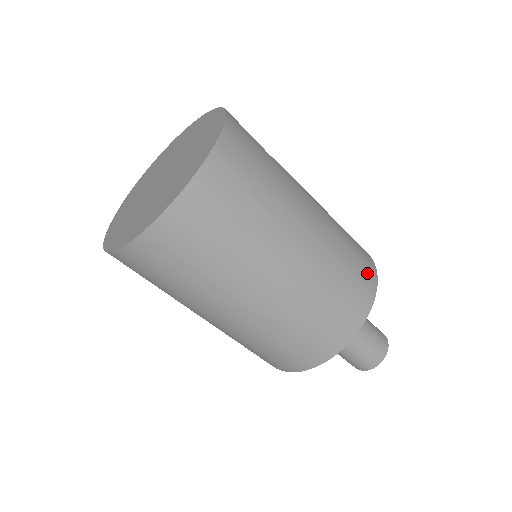
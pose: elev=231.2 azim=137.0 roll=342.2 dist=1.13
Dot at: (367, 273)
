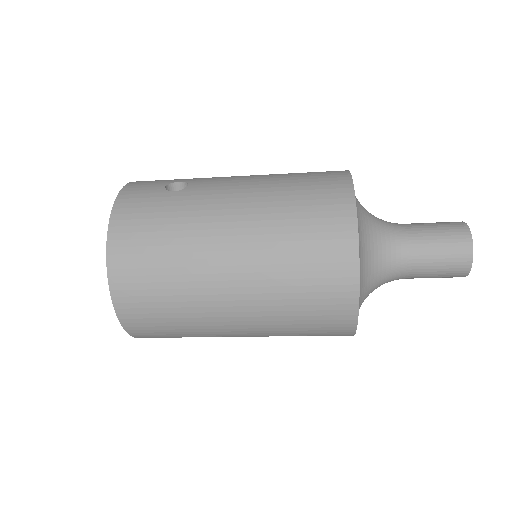
Dot at: (335, 215)
